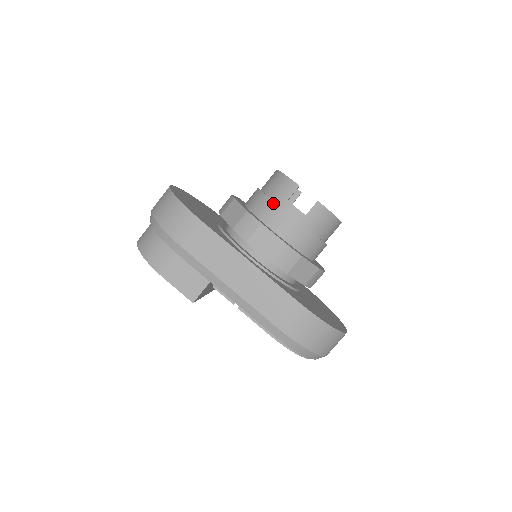
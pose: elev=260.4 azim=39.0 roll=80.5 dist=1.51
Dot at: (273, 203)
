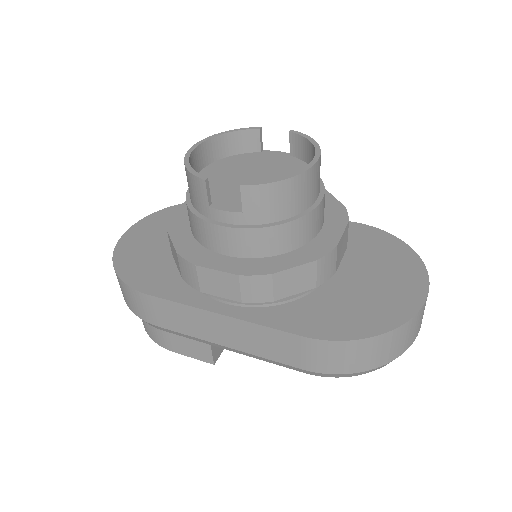
Dot at: (198, 219)
